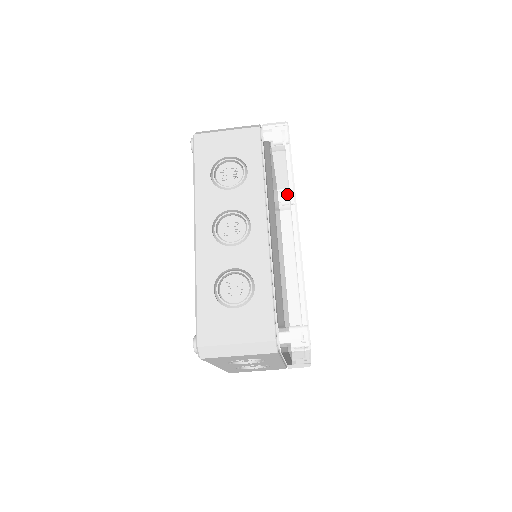
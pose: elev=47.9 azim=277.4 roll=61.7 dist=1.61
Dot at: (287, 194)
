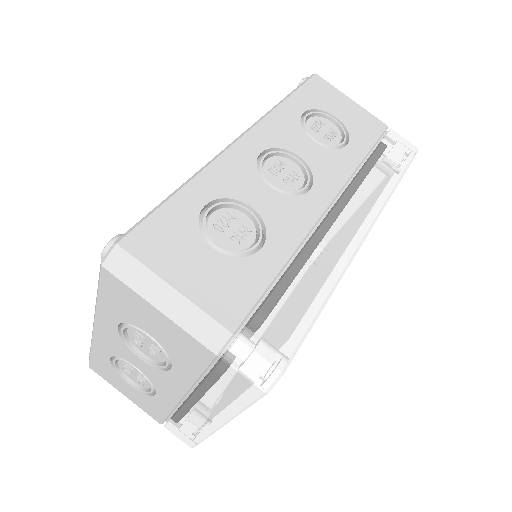
Dot at: (375, 200)
